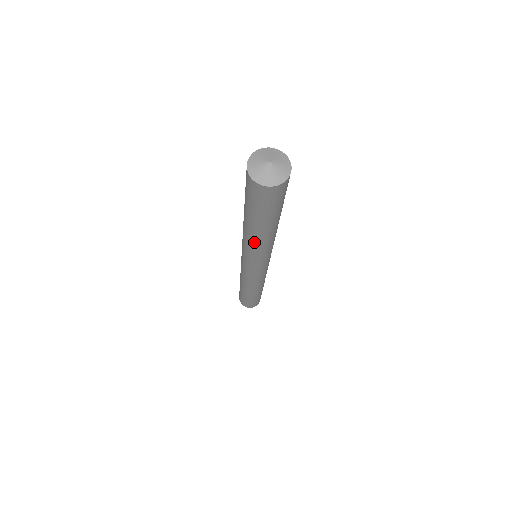
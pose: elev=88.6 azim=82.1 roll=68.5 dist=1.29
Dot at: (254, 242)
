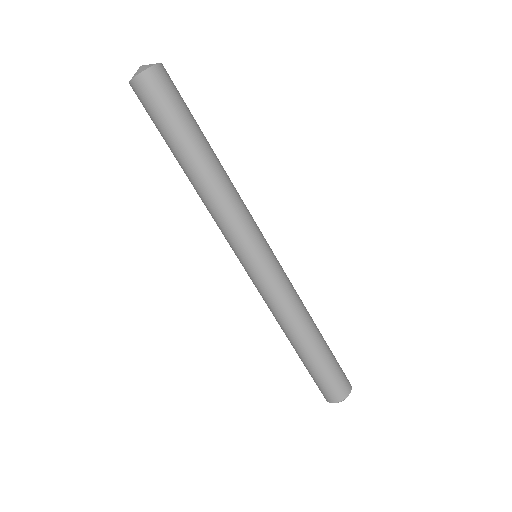
Dot at: (214, 188)
